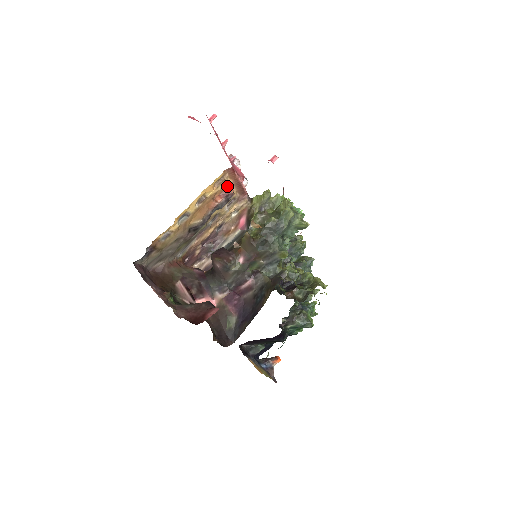
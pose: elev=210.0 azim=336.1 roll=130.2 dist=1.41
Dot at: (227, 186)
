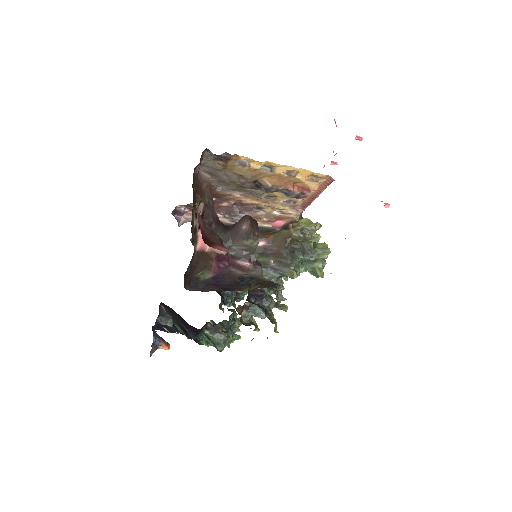
Dot at: (310, 188)
